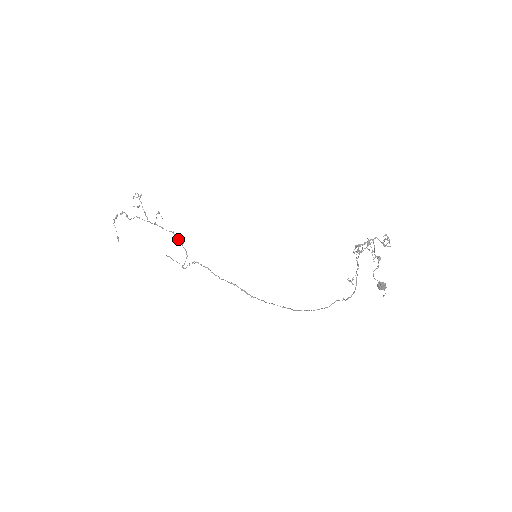
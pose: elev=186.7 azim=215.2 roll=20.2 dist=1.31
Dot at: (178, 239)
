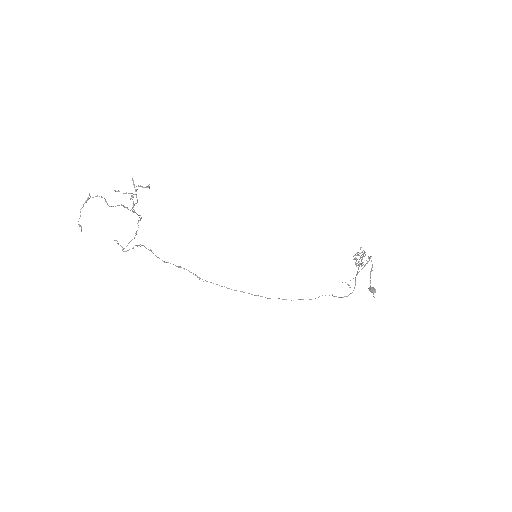
Dot at: (137, 223)
